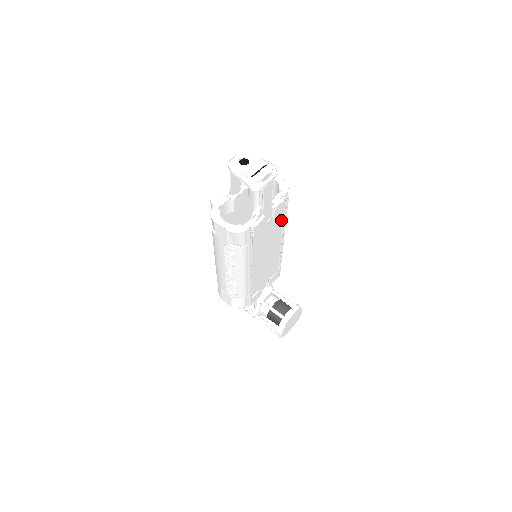
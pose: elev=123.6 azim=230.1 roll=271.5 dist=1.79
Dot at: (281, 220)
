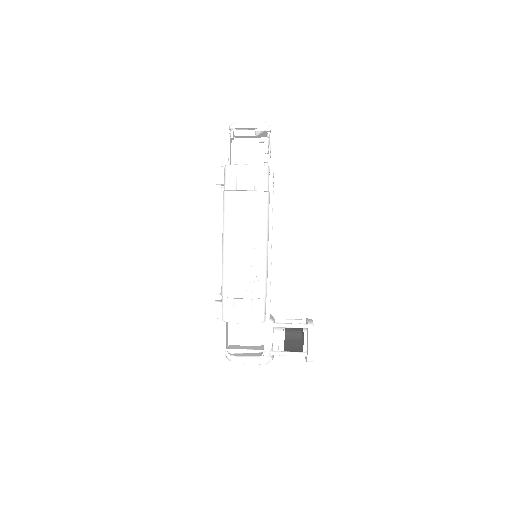
Dot at: occluded
